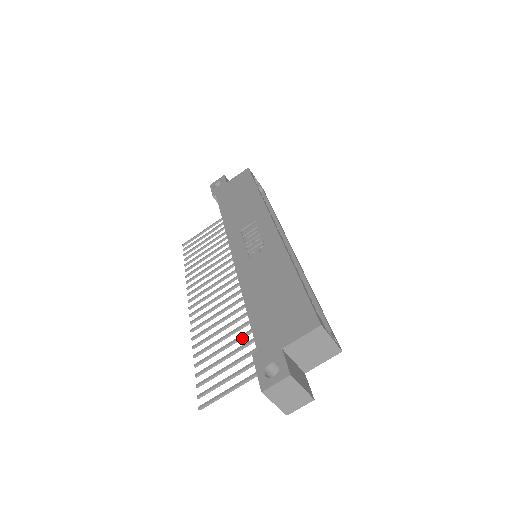
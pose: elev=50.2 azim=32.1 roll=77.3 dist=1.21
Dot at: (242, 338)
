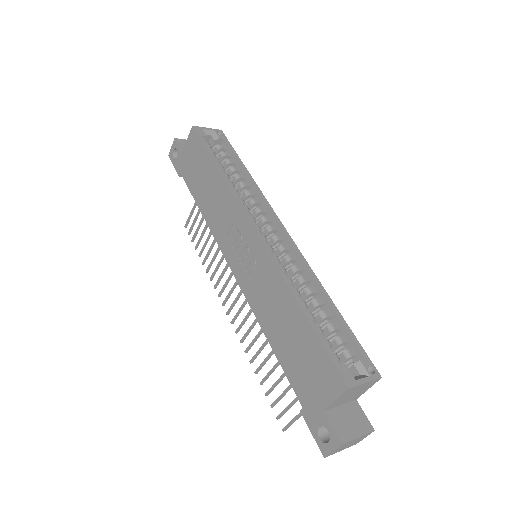
Dot at: occluded
